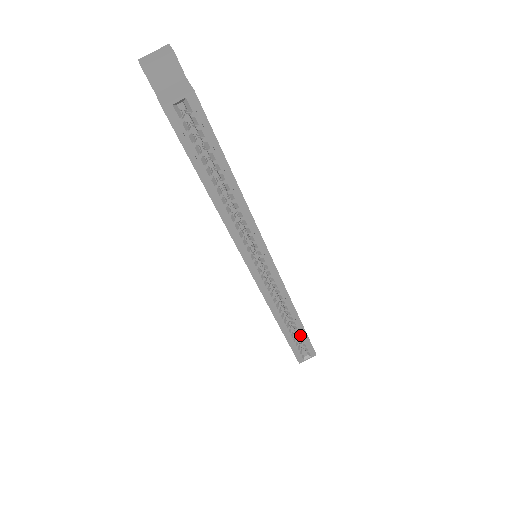
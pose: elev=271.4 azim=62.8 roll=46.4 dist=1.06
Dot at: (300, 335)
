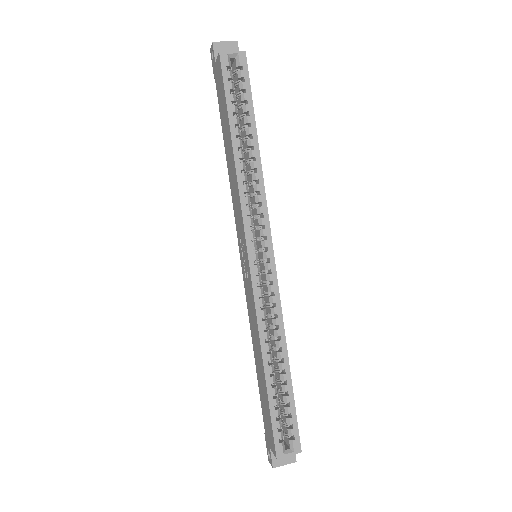
Dot at: (285, 395)
